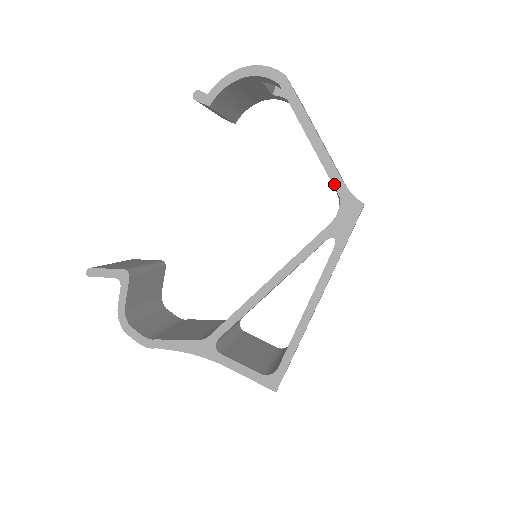
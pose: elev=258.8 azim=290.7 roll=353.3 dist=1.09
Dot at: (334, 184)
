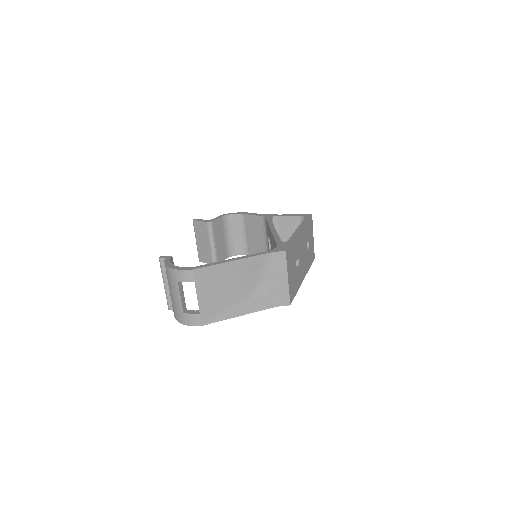
Dot at: (269, 306)
